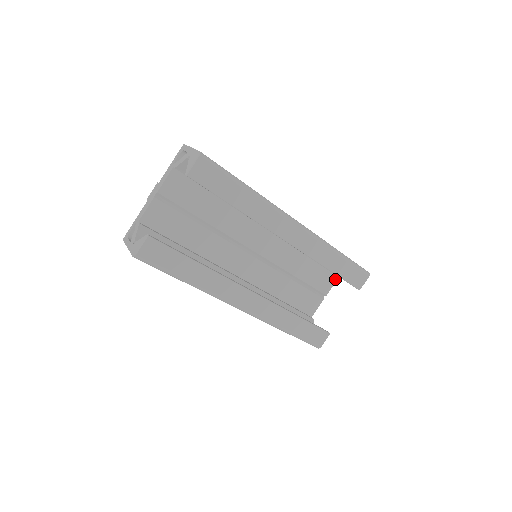
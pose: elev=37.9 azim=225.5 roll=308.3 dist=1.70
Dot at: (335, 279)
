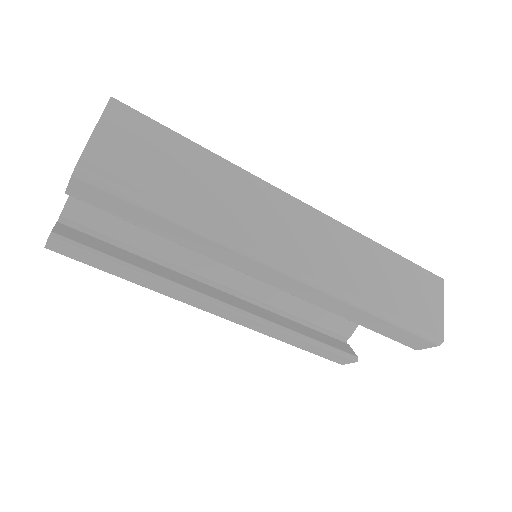
Dot at: occluded
